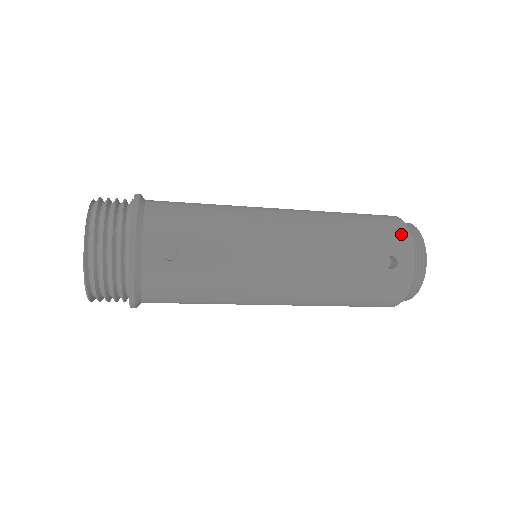
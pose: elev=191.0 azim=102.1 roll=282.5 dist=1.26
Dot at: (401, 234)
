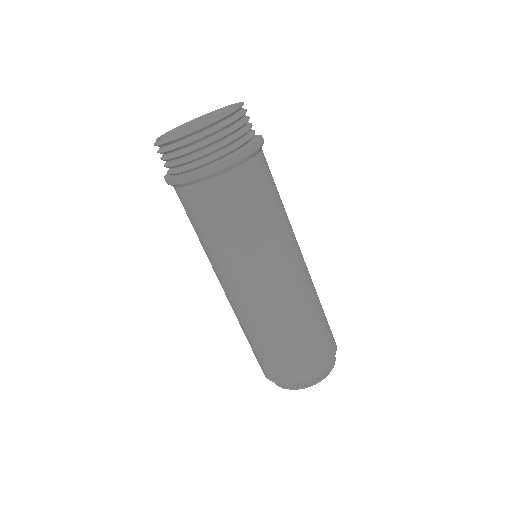
Dot at: occluded
